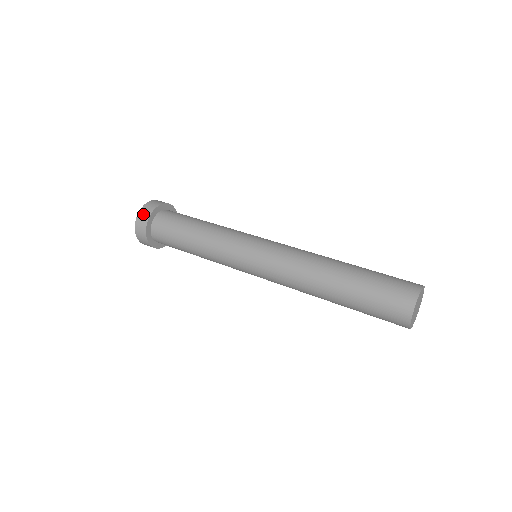
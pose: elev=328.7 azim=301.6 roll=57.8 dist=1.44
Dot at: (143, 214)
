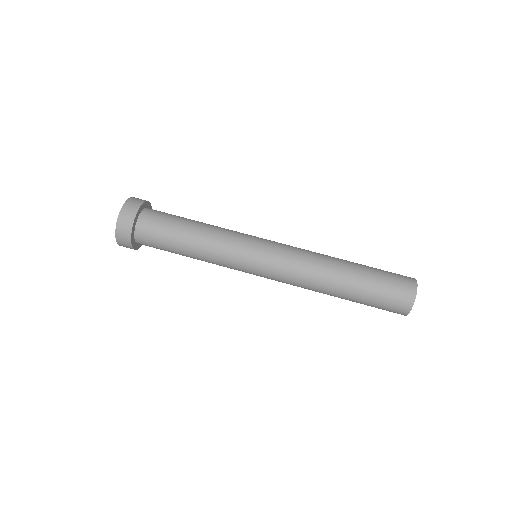
Dot at: (122, 242)
